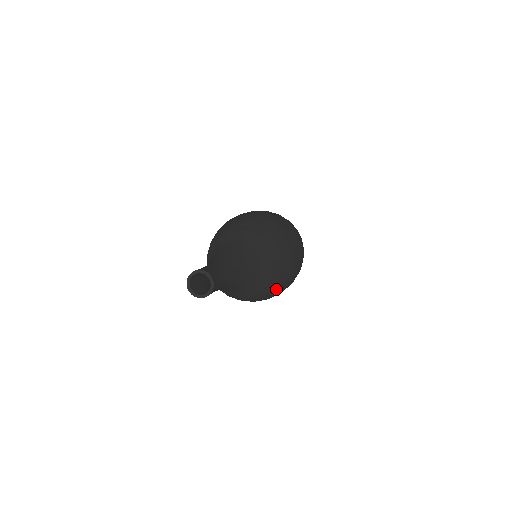
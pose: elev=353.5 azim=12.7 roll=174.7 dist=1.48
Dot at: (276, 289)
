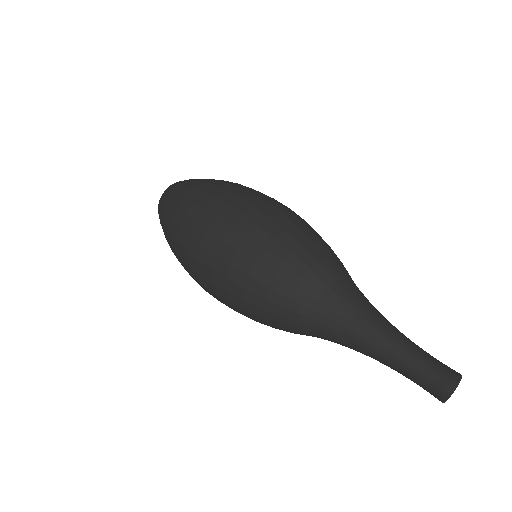
Dot at: occluded
